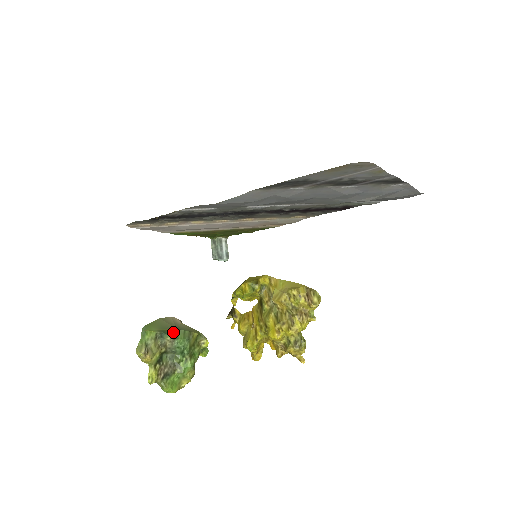
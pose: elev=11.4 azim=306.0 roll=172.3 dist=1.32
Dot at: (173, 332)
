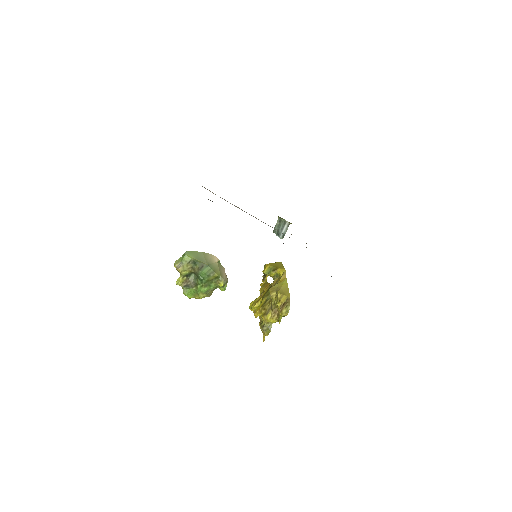
Dot at: (203, 265)
